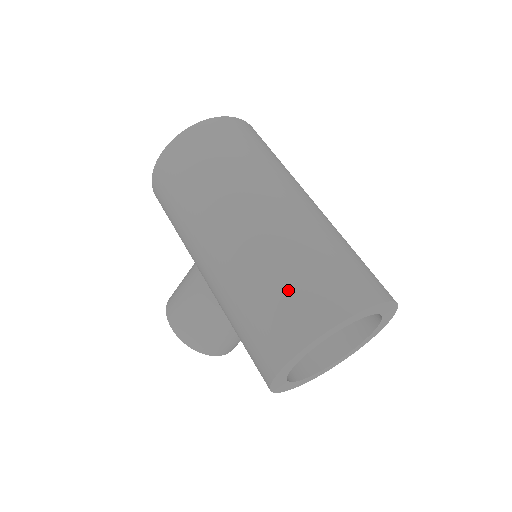
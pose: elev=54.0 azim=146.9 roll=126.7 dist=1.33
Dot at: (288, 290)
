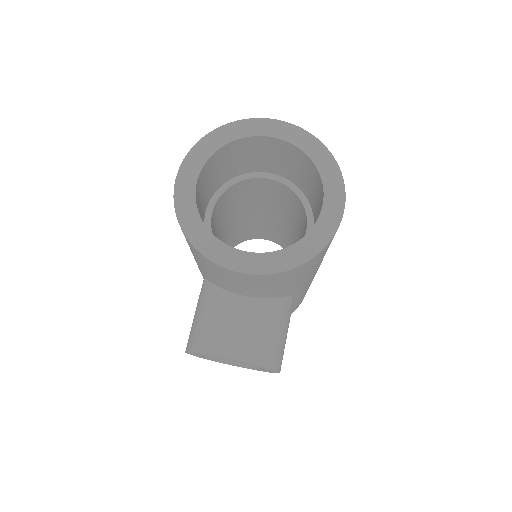
Dot at: occluded
